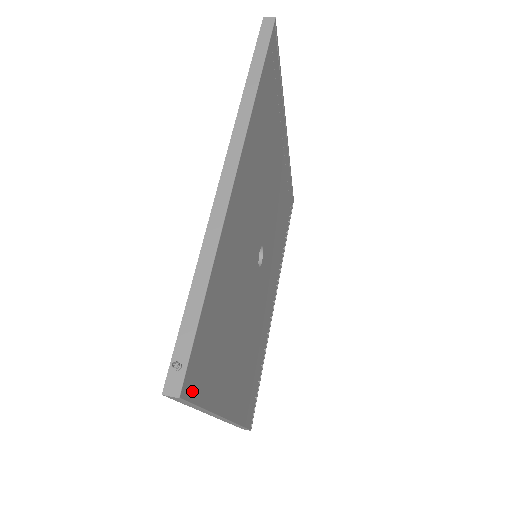
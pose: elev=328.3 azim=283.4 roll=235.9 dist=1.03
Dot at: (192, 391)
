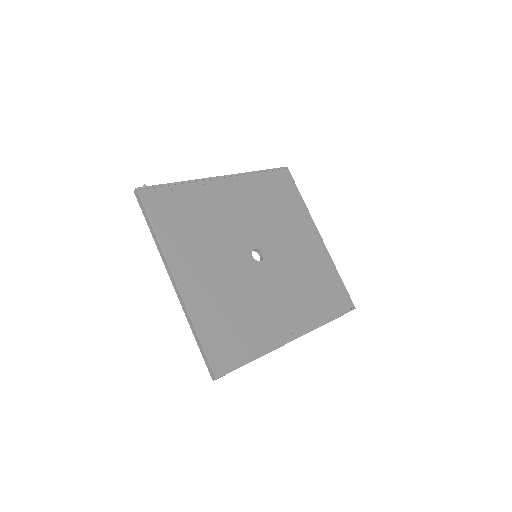
Dot at: (147, 202)
